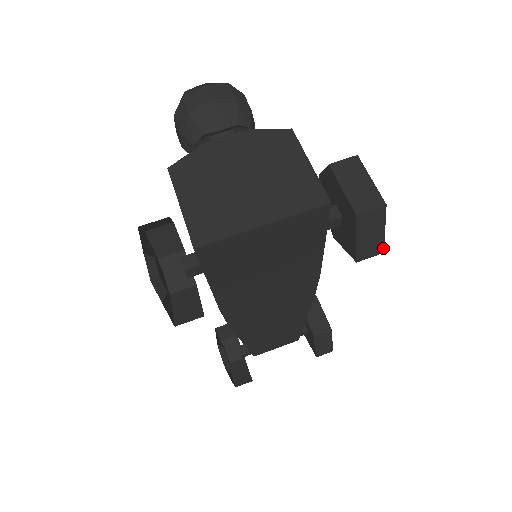
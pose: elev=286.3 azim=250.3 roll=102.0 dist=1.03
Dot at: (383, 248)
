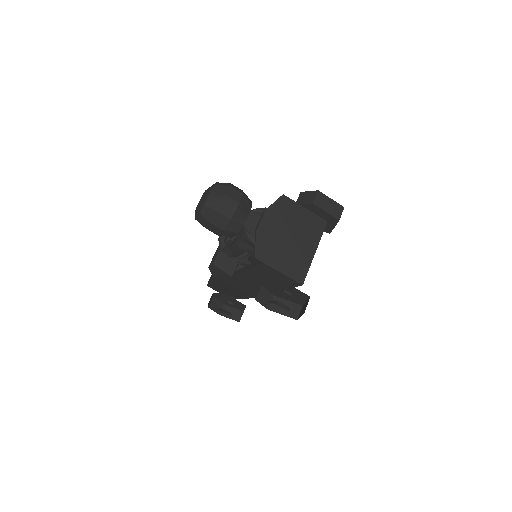
Dot at: occluded
